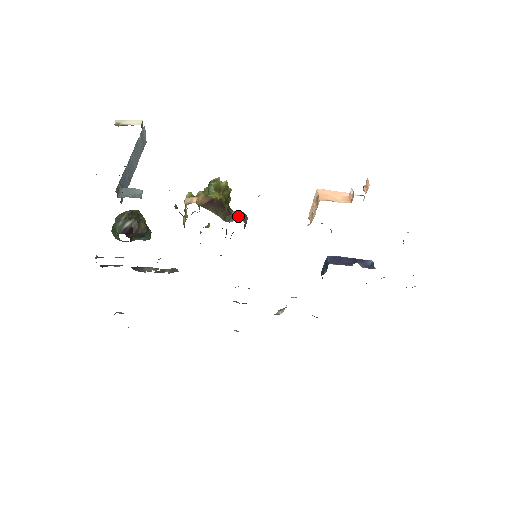
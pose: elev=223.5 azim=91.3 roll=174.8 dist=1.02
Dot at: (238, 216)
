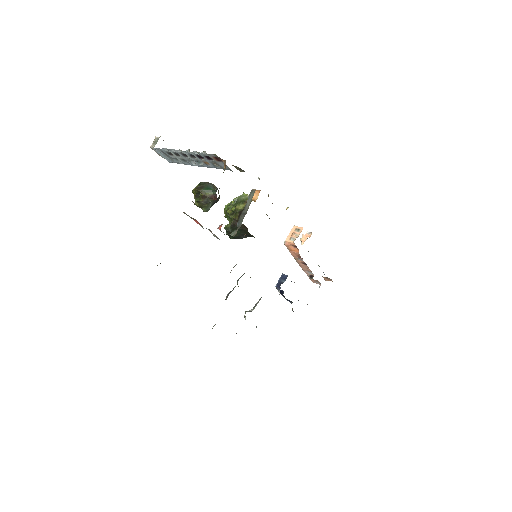
Dot at: occluded
